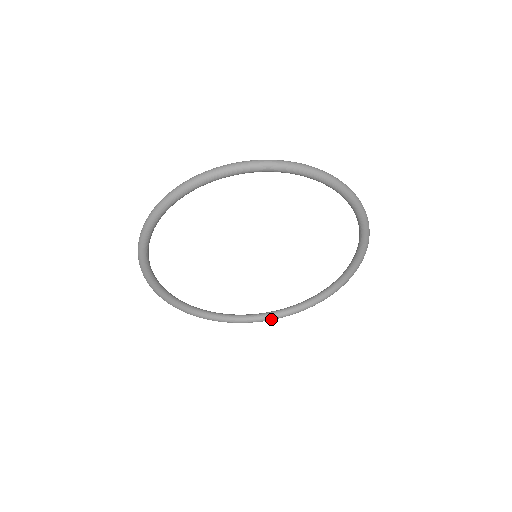
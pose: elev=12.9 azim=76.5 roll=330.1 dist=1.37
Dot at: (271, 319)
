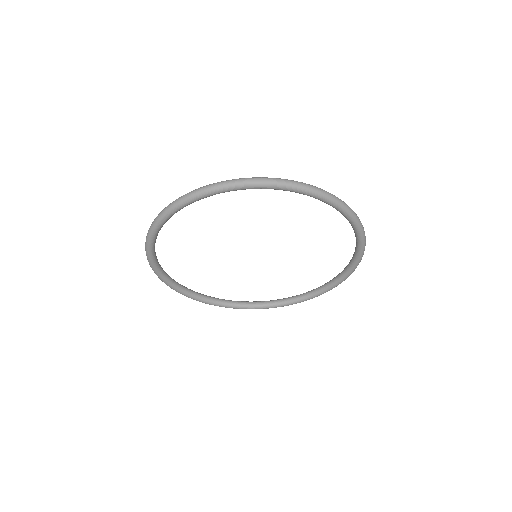
Dot at: (321, 294)
